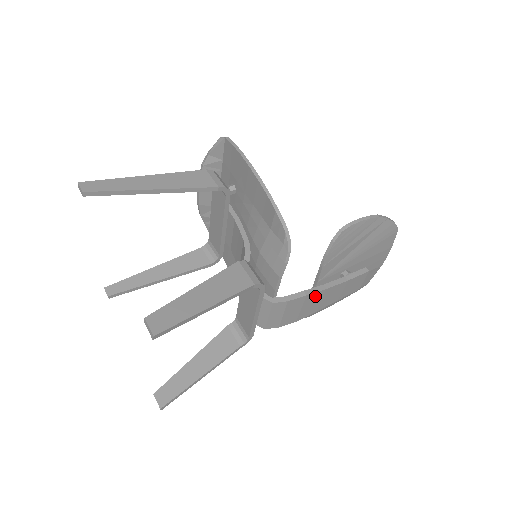
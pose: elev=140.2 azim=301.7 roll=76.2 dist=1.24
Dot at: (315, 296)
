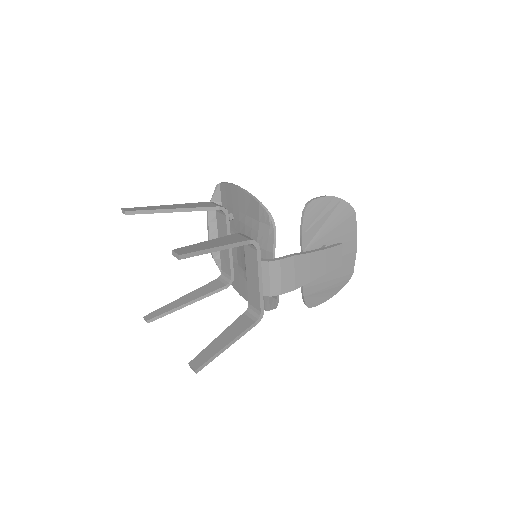
Dot at: (302, 260)
